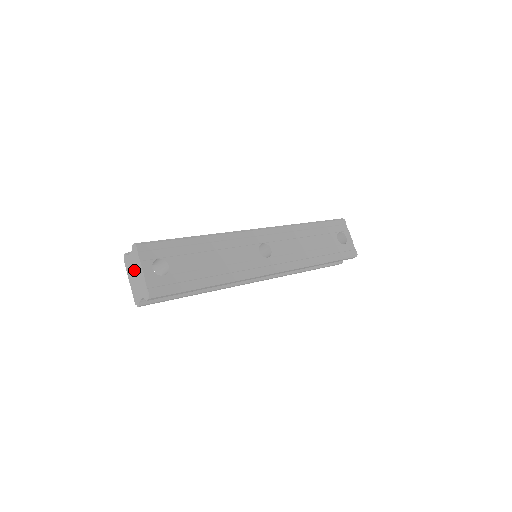
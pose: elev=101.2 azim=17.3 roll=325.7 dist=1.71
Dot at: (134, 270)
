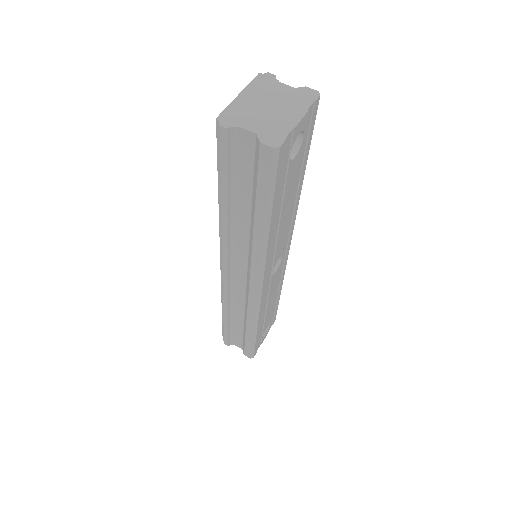
Dot at: (275, 101)
